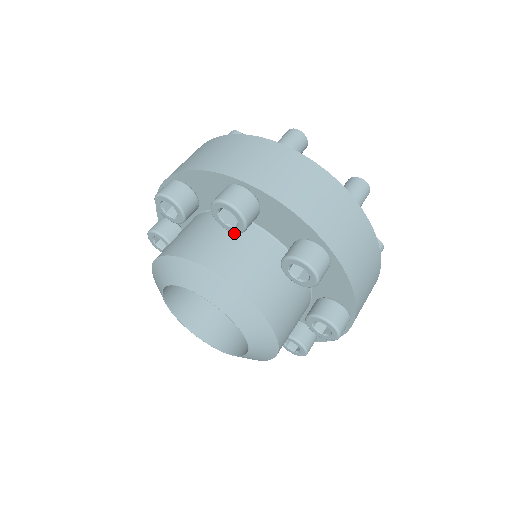
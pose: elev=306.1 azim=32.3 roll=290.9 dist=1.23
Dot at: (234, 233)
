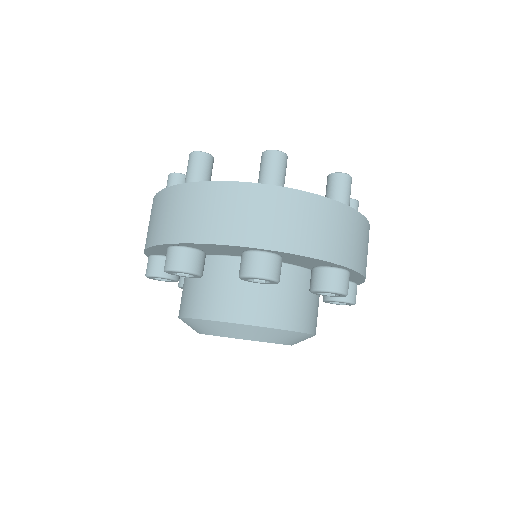
Dot at: occluded
